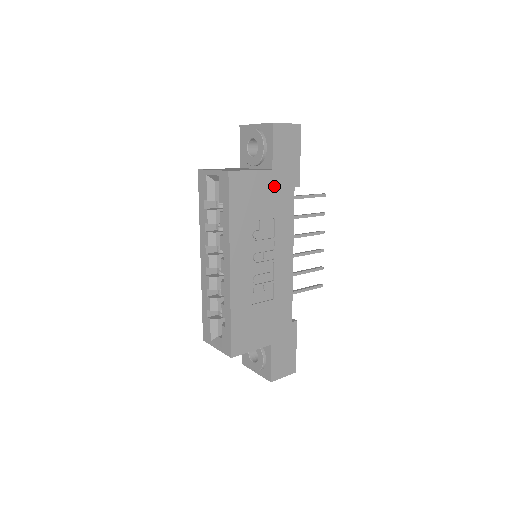
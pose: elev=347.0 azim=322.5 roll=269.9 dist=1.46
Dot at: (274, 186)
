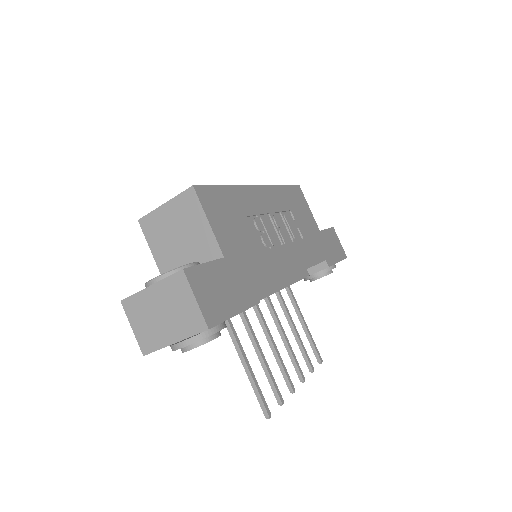
Dot at: (315, 235)
